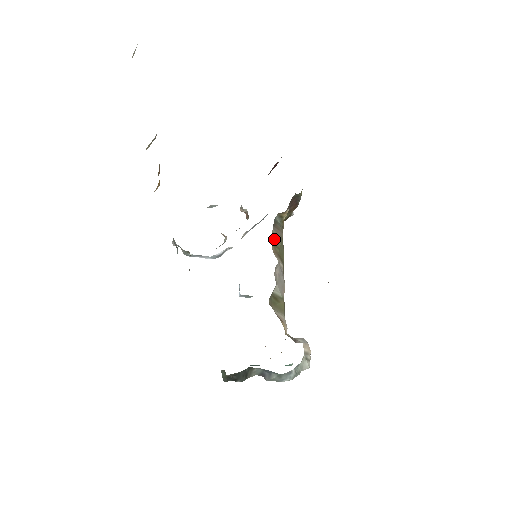
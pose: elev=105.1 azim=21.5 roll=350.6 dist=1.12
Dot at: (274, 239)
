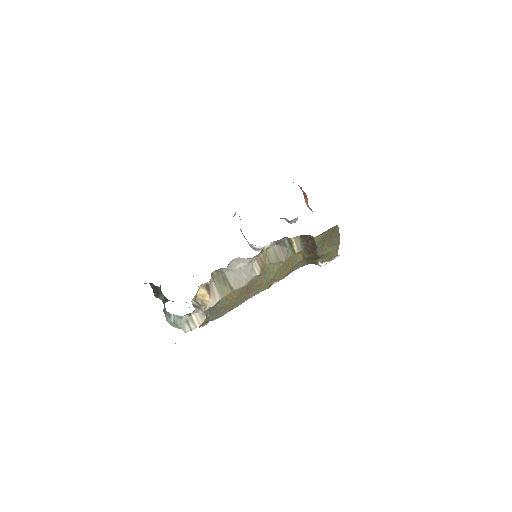
Dot at: (271, 252)
